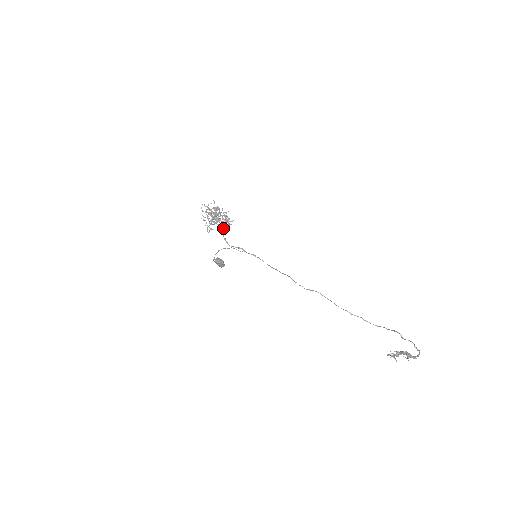
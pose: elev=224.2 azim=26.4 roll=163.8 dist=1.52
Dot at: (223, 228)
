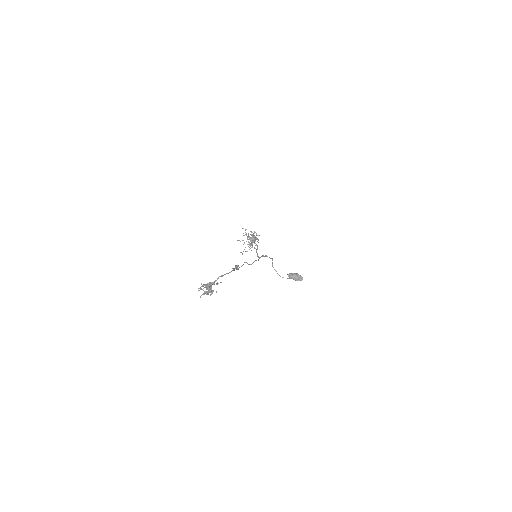
Dot at: (257, 246)
